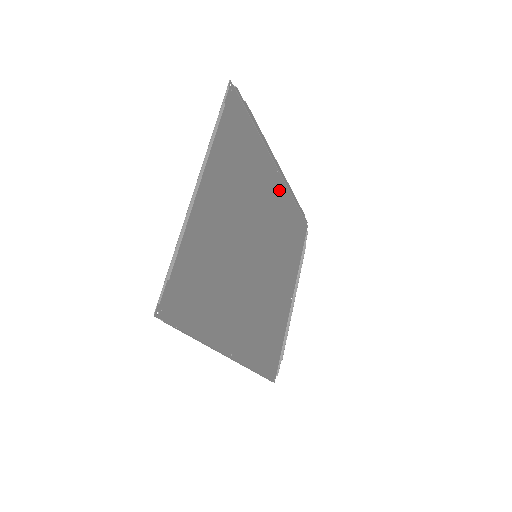
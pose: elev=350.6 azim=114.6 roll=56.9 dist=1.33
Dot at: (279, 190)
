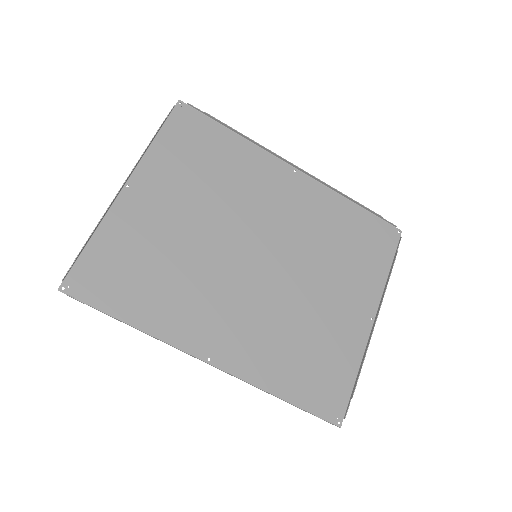
Dot at: (304, 189)
